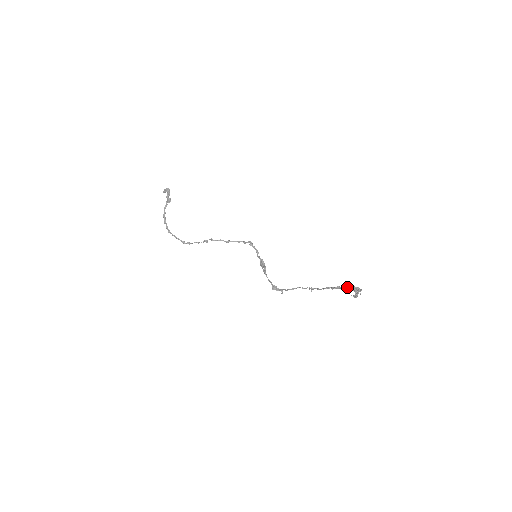
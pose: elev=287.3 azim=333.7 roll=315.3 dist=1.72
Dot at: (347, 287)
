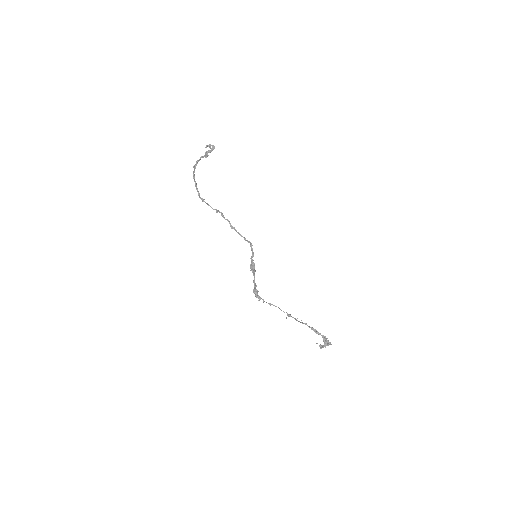
Dot at: occluded
